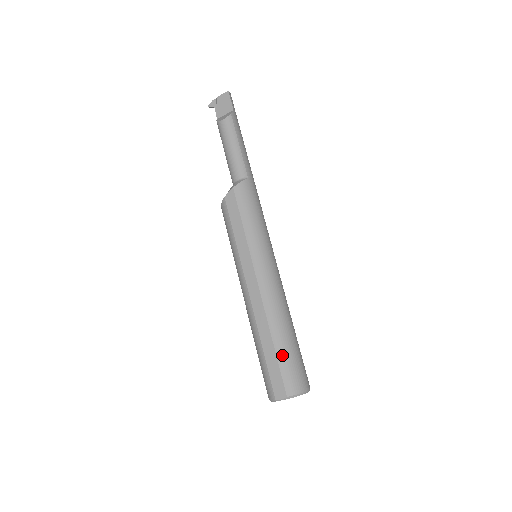
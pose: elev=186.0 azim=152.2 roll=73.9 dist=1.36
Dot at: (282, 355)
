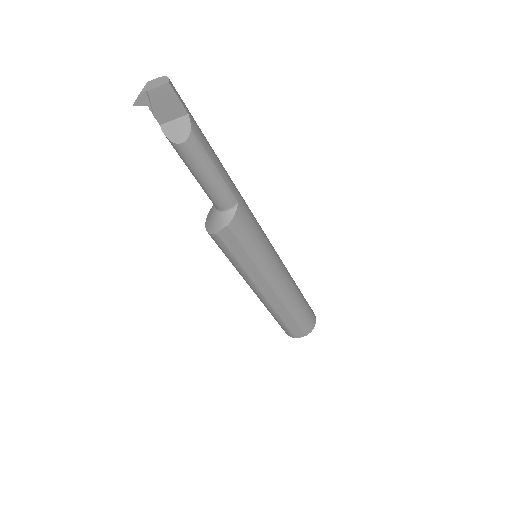
Dot at: (299, 319)
